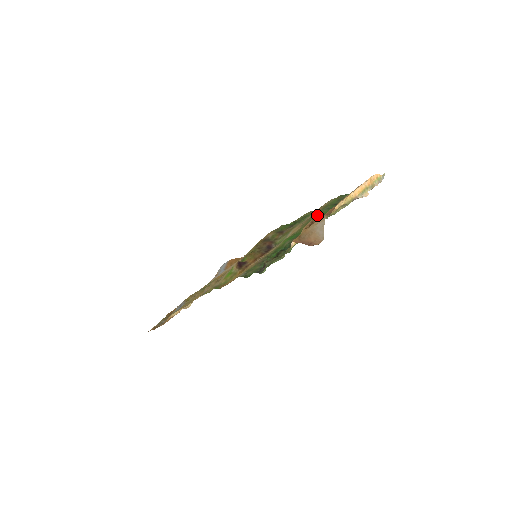
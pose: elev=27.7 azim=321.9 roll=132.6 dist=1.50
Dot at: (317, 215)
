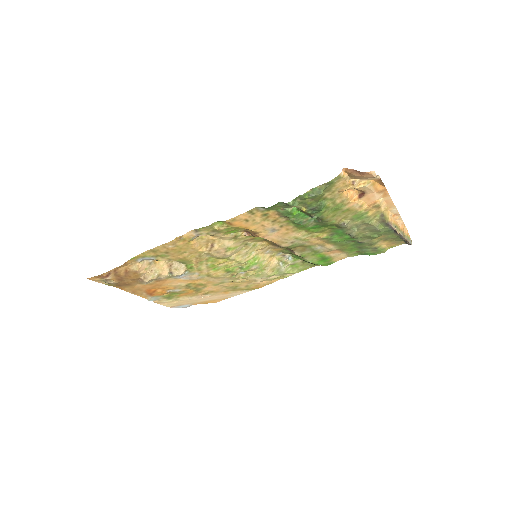
Dot at: (338, 241)
